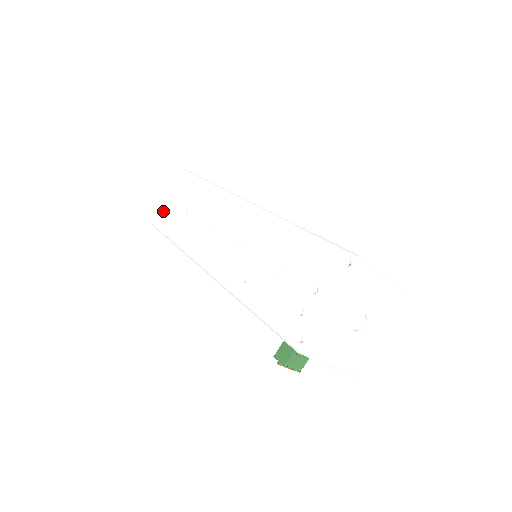
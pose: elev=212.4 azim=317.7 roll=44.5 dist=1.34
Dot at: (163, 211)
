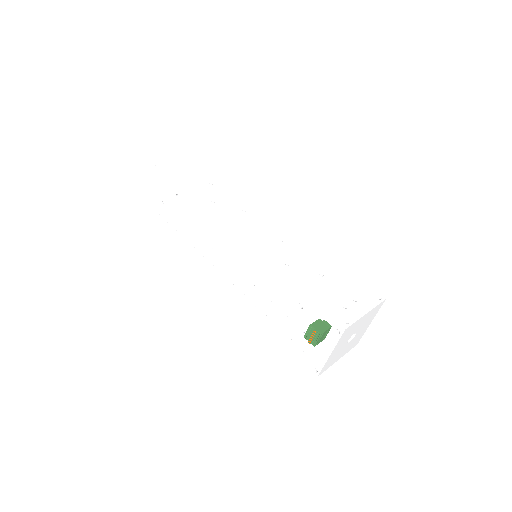
Dot at: (175, 166)
